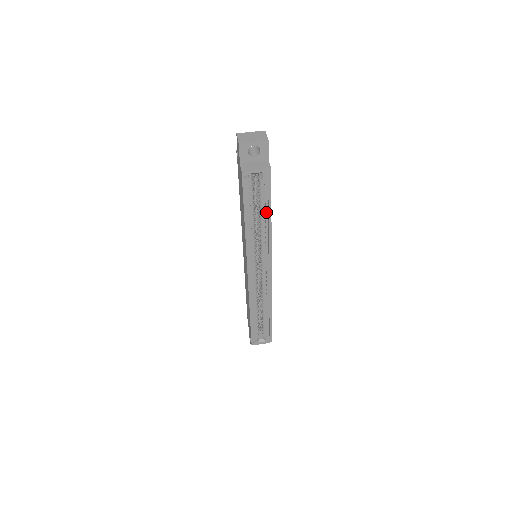
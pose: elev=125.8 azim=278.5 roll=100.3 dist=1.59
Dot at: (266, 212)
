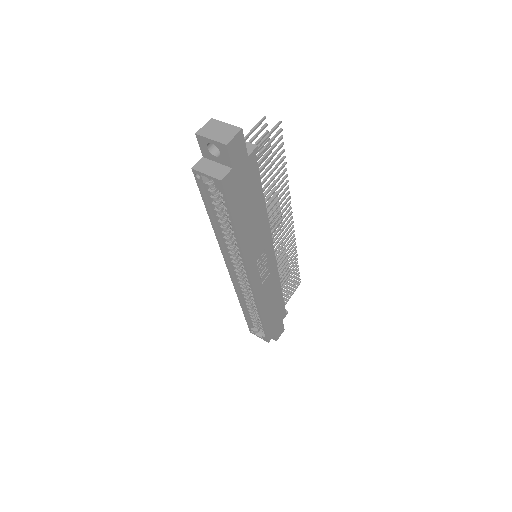
Dot at: occluded
